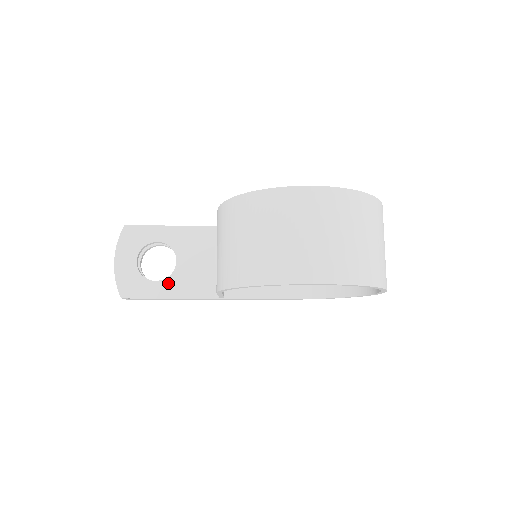
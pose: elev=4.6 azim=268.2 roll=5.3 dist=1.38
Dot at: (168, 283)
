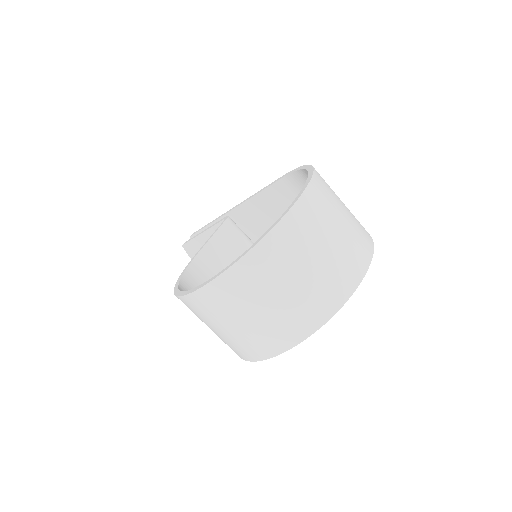
Dot at: occluded
